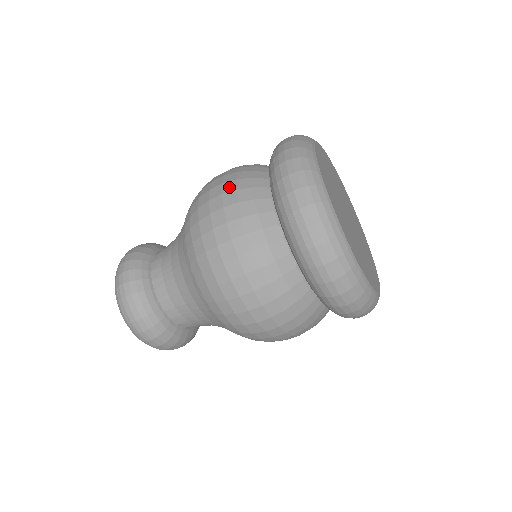
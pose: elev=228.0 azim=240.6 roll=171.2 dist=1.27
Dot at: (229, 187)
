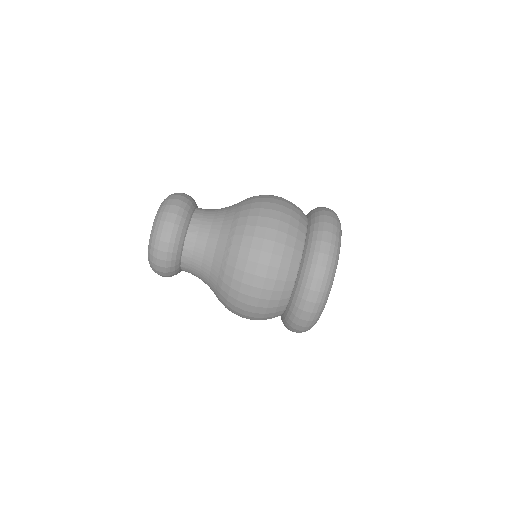
Dot at: (286, 211)
